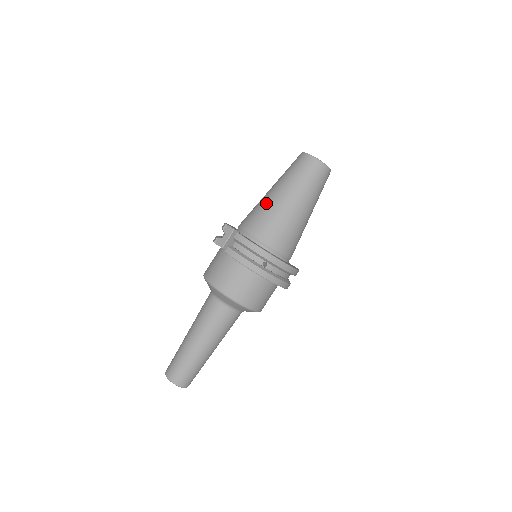
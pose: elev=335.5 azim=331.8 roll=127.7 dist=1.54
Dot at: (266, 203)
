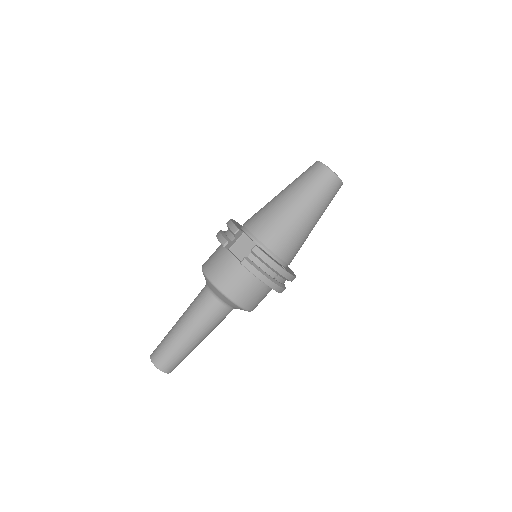
Dot at: (282, 213)
